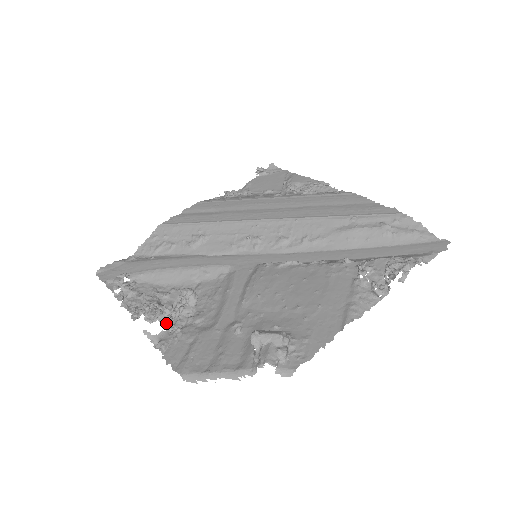
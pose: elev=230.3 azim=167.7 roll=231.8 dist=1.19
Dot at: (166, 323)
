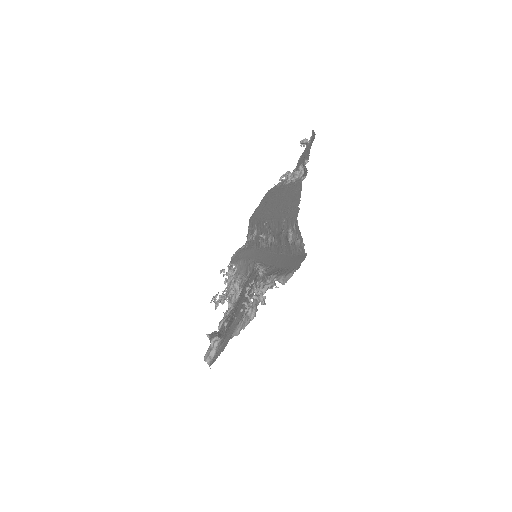
Dot at: occluded
